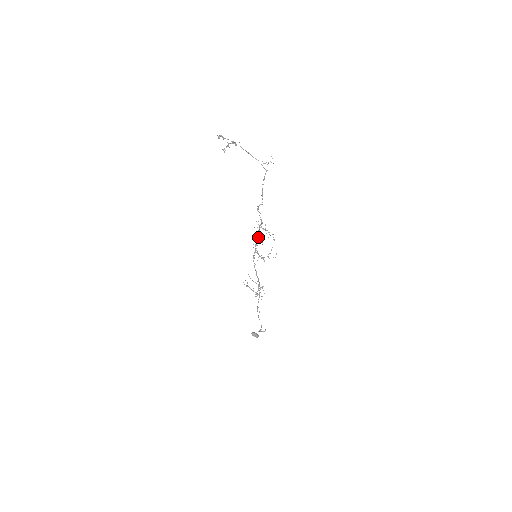
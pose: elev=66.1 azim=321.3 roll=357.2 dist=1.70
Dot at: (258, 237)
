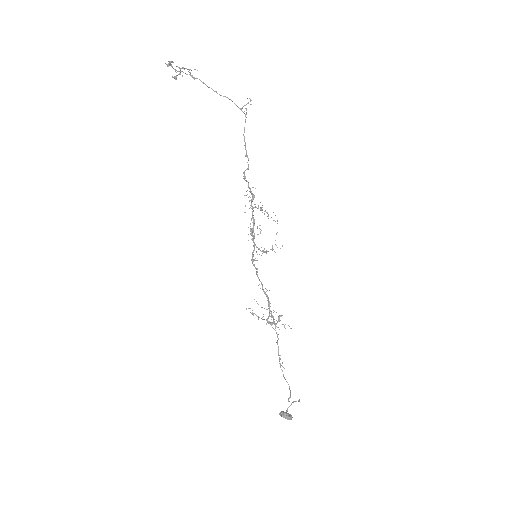
Dot at: occluded
